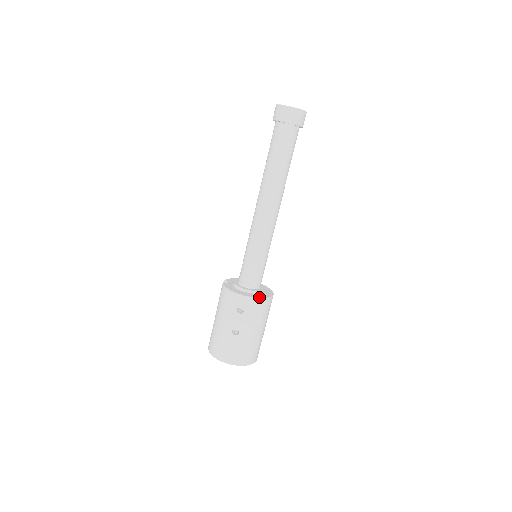
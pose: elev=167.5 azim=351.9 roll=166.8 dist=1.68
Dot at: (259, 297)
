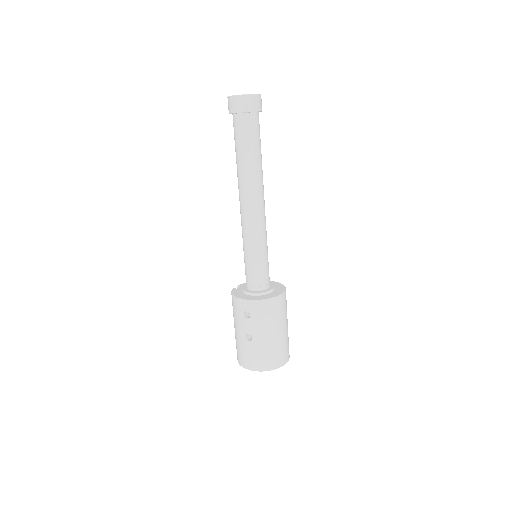
Dot at: (262, 298)
